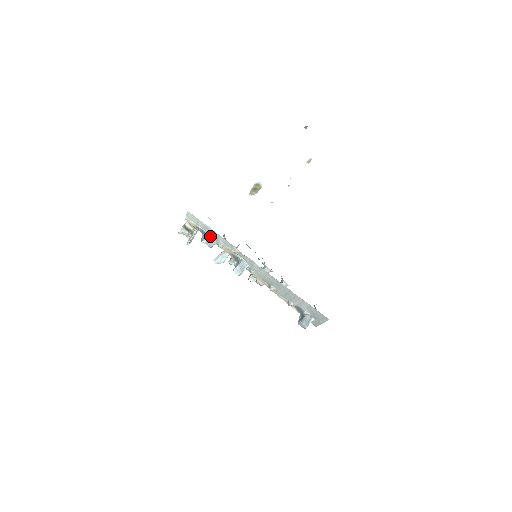
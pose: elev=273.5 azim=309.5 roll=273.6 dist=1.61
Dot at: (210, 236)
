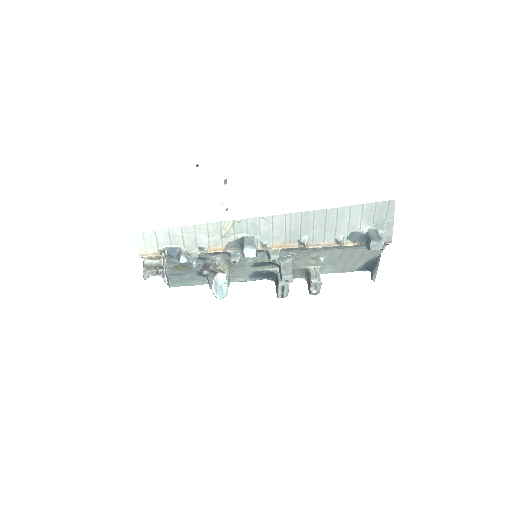
Dot at: (184, 248)
